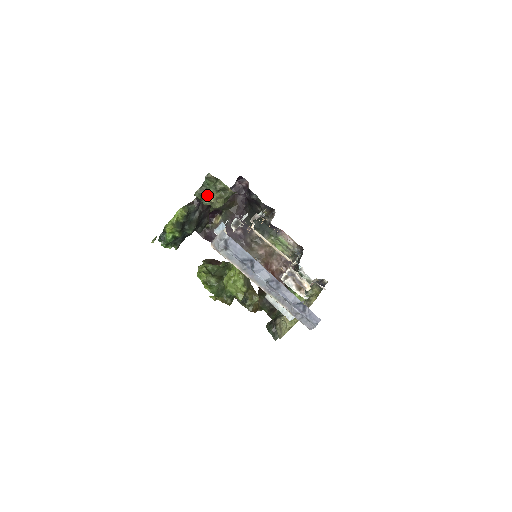
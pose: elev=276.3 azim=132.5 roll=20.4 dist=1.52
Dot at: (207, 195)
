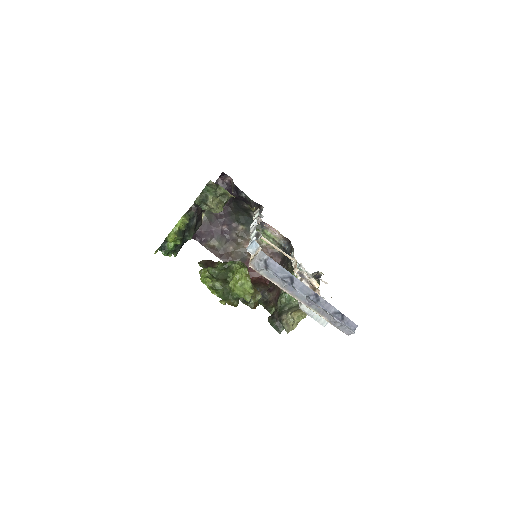
Dot at: (207, 201)
